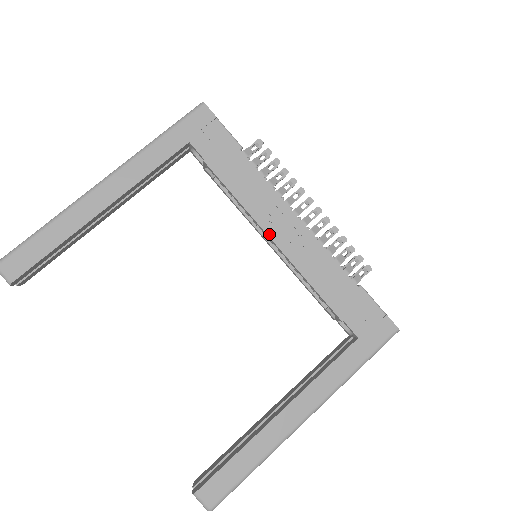
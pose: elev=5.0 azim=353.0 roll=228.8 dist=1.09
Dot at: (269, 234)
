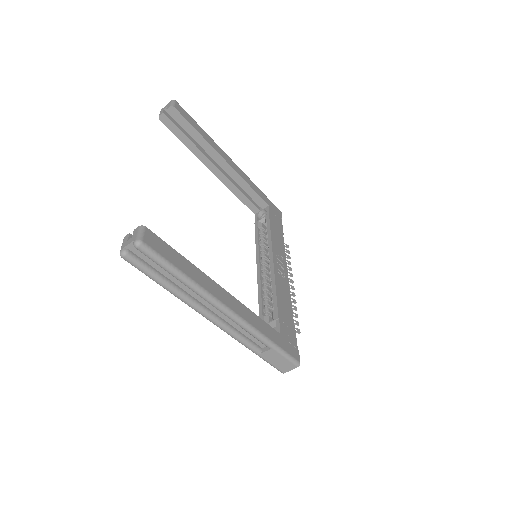
Dot at: (274, 256)
